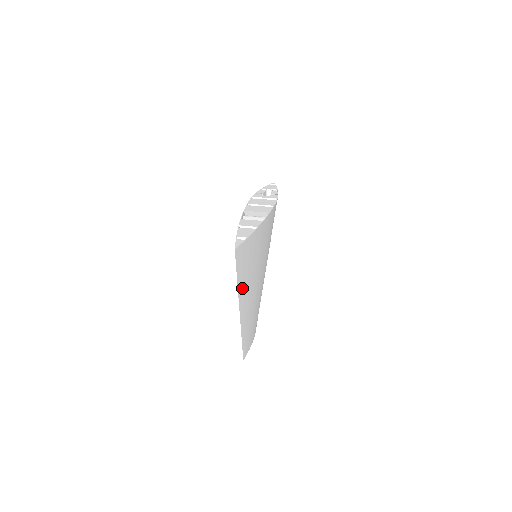
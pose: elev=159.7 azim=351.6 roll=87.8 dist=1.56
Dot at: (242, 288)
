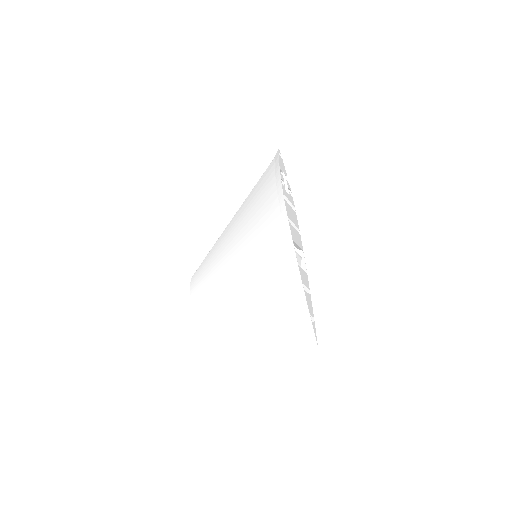
Dot at: (270, 331)
